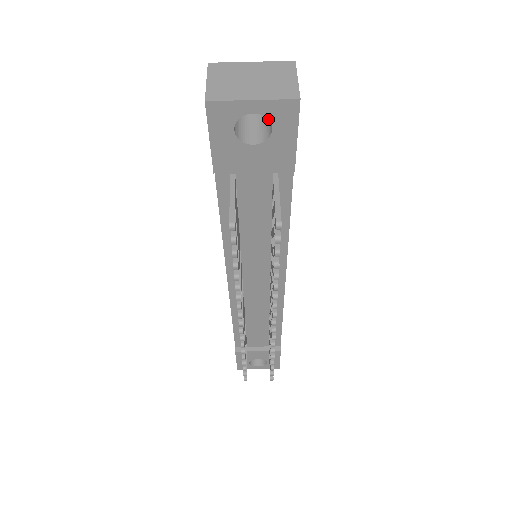
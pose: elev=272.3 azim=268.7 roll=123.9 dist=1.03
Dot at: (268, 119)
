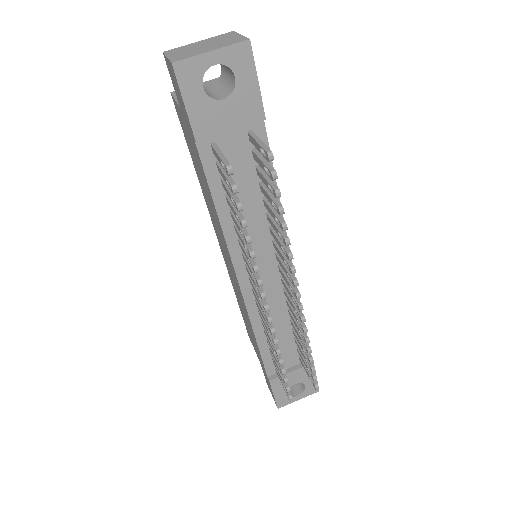
Dot at: (229, 68)
